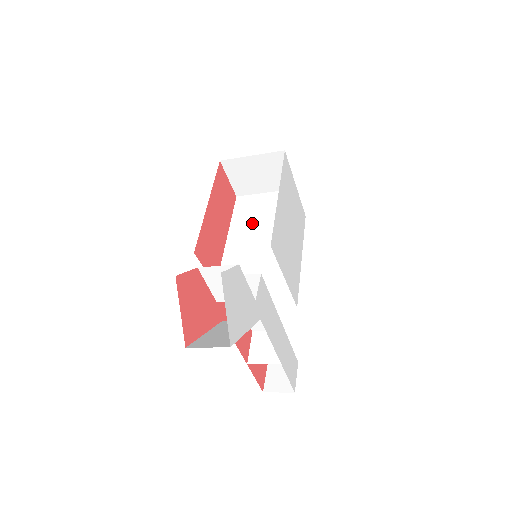
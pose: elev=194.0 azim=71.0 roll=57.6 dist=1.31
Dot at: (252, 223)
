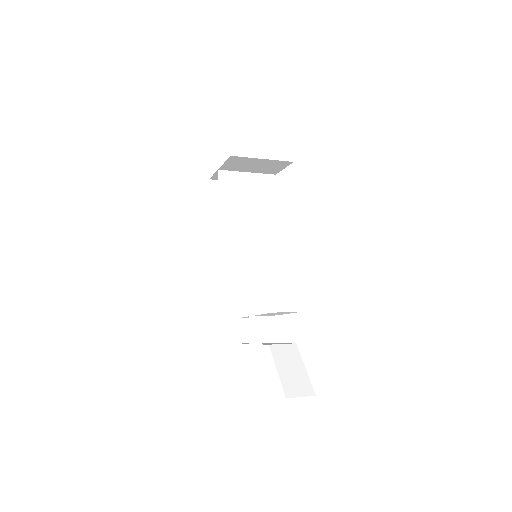
Dot at: (240, 210)
